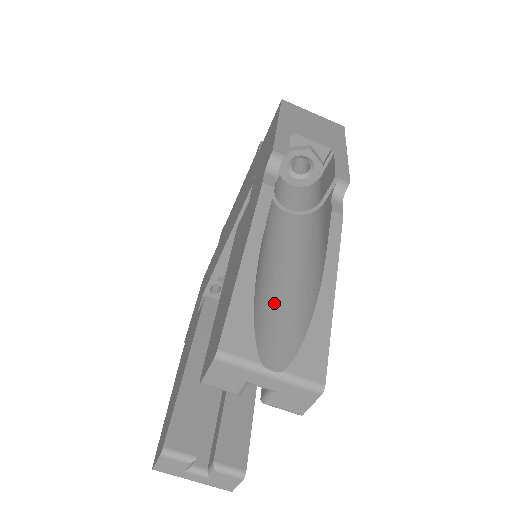
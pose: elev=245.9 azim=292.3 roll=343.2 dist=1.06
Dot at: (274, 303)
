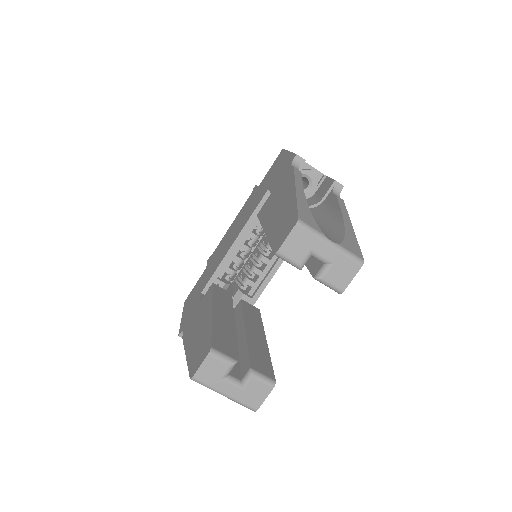
Dot at: occluded
